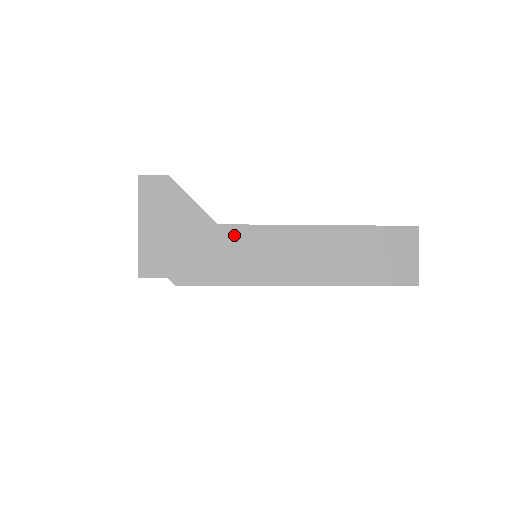
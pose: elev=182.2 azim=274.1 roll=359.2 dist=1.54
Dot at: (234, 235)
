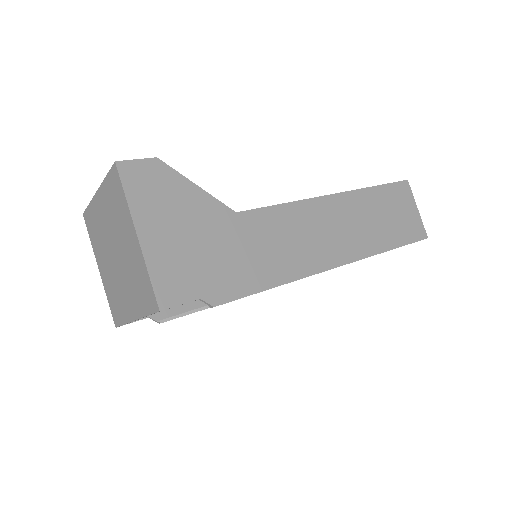
Dot at: (258, 222)
